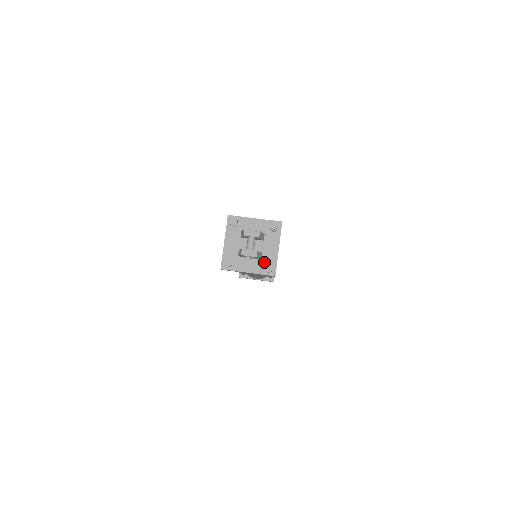
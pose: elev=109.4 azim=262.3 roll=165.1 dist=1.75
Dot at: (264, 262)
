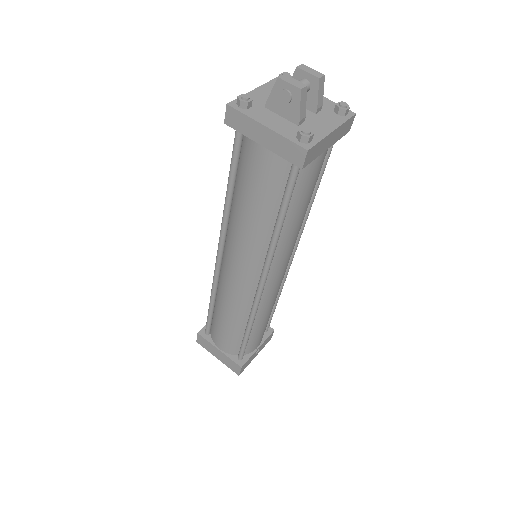
Dot at: occluded
